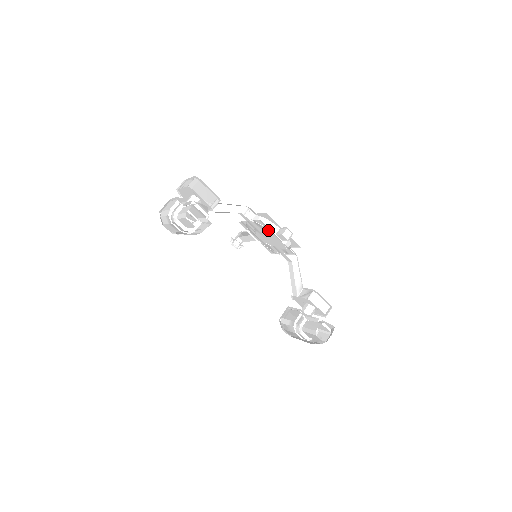
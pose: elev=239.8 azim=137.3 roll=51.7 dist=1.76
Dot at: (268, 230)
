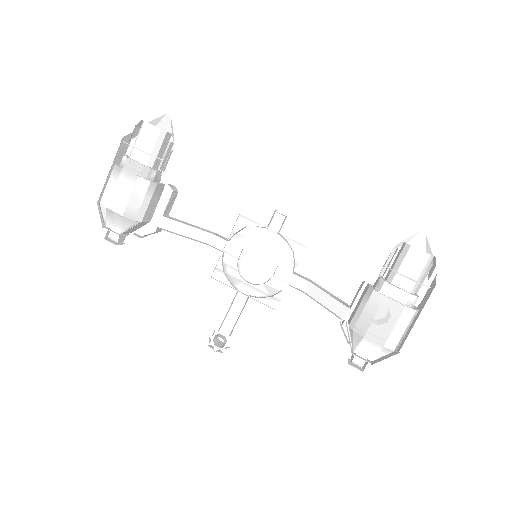
Dot at: (255, 230)
